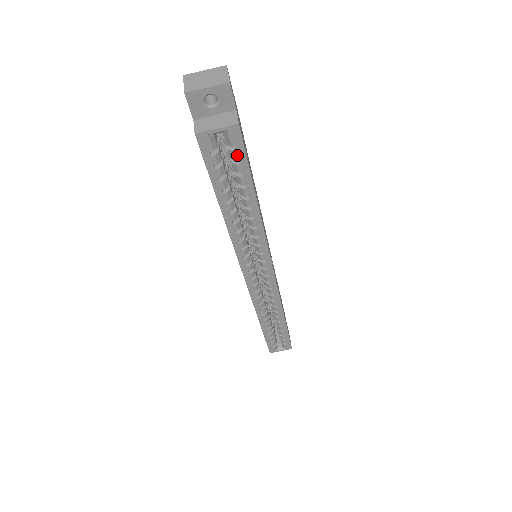
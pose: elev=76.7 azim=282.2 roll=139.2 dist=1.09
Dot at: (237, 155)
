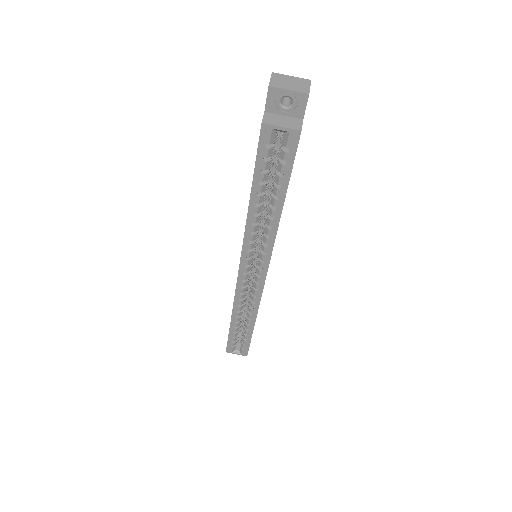
Dot at: (287, 157)
